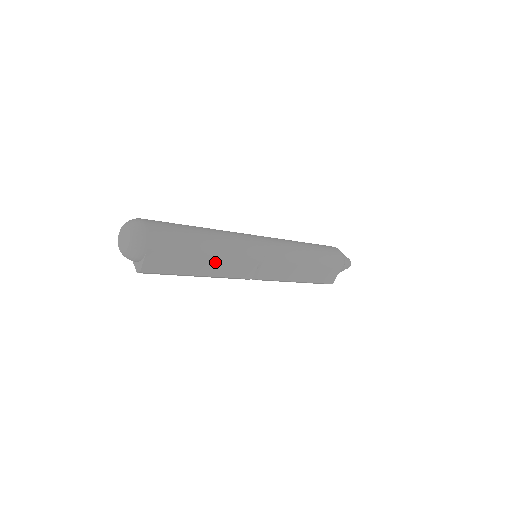
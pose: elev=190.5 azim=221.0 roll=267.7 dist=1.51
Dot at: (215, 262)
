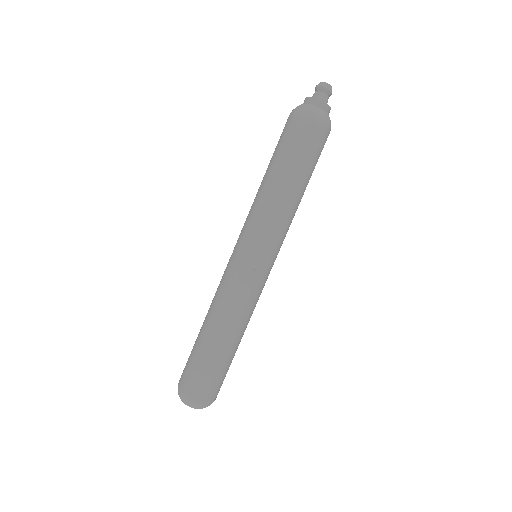
Dot at: occluded
